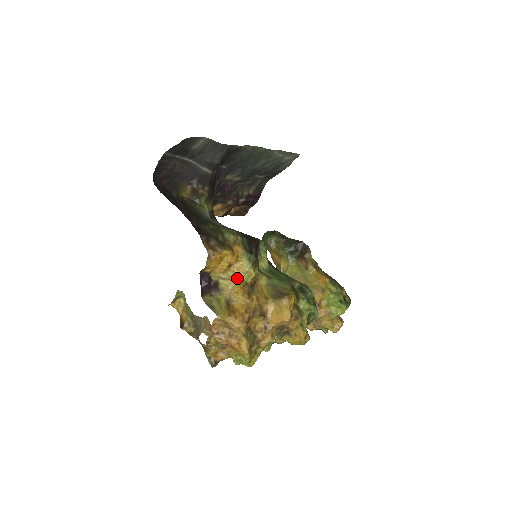
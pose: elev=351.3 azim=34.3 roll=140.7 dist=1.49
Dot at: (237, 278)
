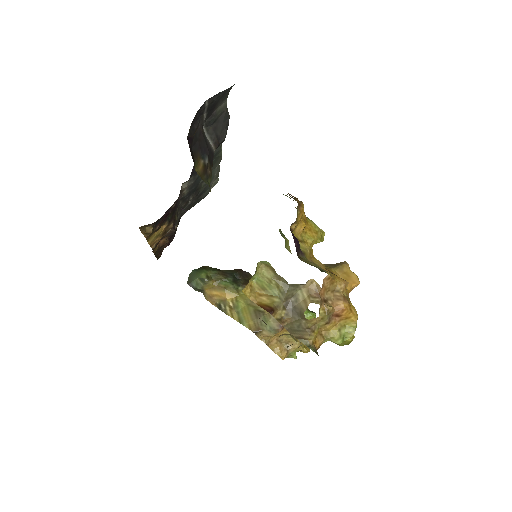
Dot at: (313, 238)
